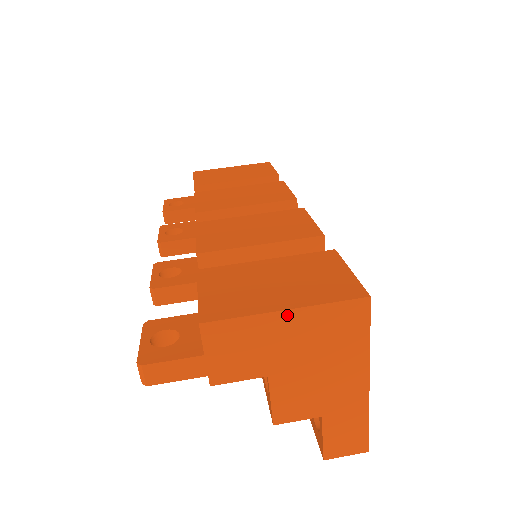
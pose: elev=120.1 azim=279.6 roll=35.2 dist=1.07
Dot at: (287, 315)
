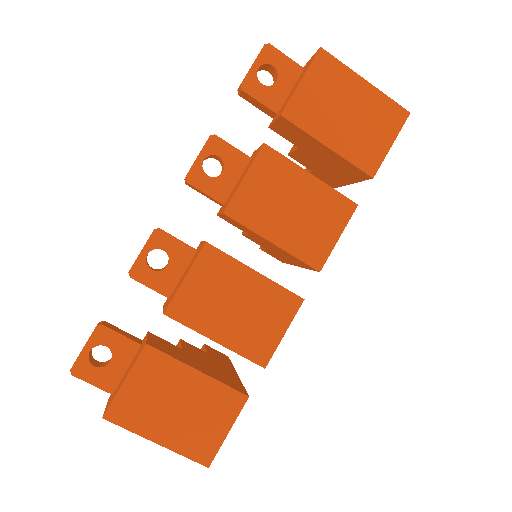
Dot at: (157, 442)
